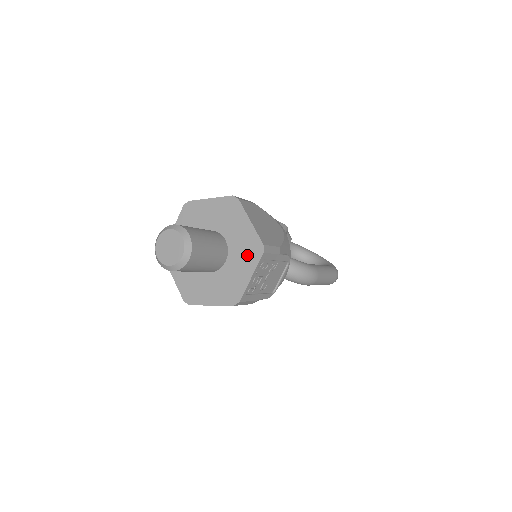
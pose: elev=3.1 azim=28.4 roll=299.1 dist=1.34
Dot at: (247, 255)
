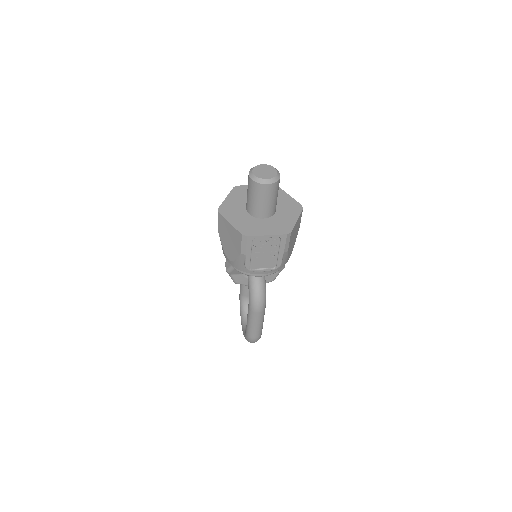
Dot at: (278, 227)
